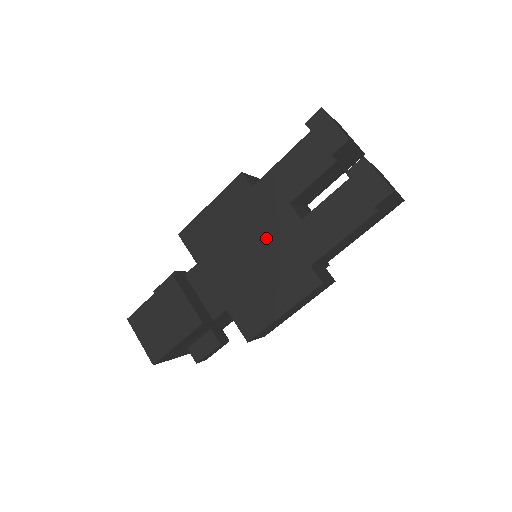
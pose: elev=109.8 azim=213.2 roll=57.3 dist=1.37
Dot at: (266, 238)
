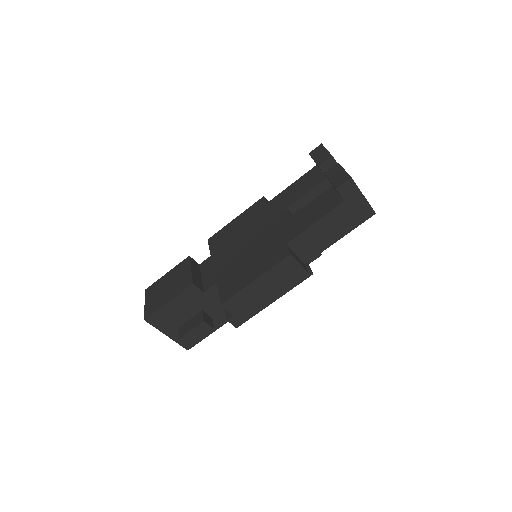
Dot at: (263, 231)
